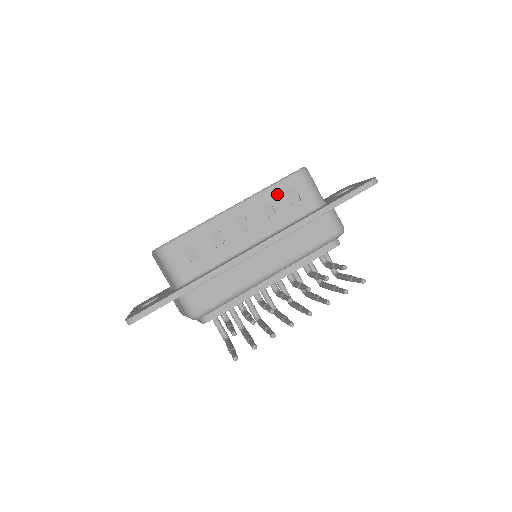
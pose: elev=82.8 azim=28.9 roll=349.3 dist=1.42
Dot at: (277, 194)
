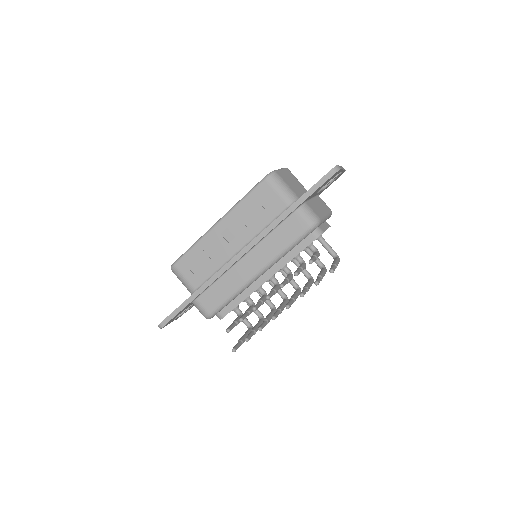
Dot at: (250, 203)
